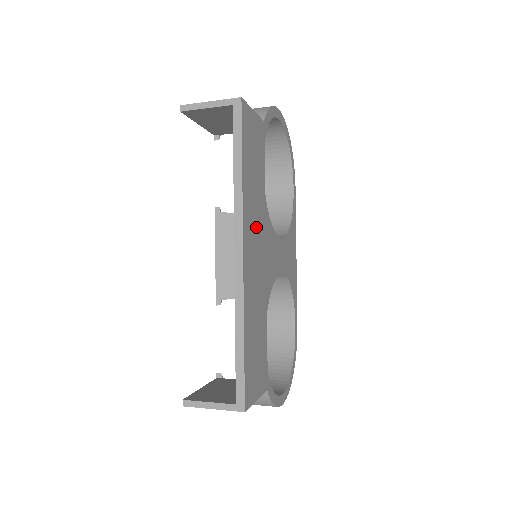
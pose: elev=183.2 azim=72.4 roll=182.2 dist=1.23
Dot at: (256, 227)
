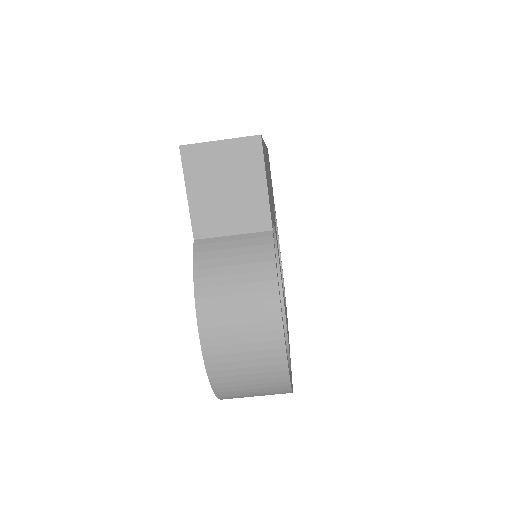
Dot at: (270, 182)
